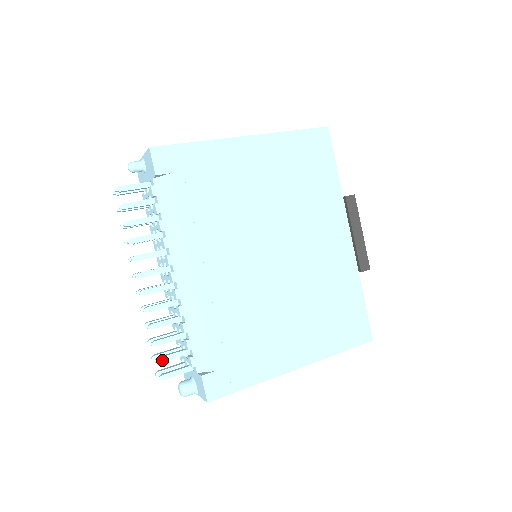
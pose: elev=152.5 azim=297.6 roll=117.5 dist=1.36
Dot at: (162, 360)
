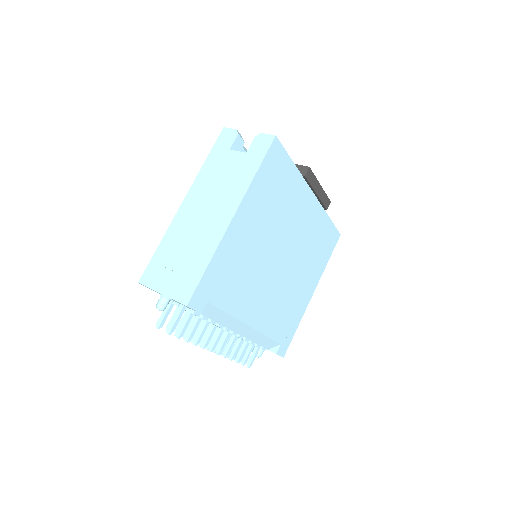
Dot at: (246, 362)
